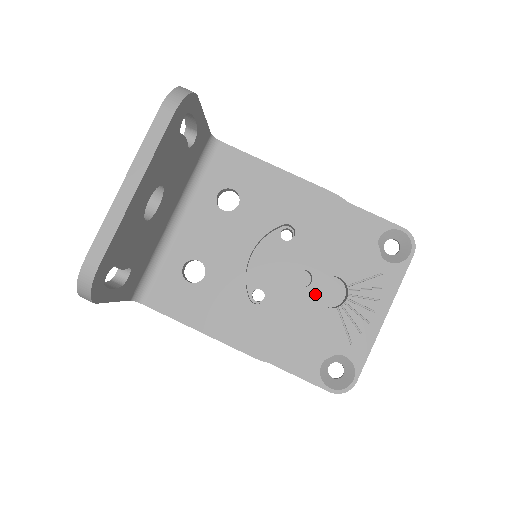
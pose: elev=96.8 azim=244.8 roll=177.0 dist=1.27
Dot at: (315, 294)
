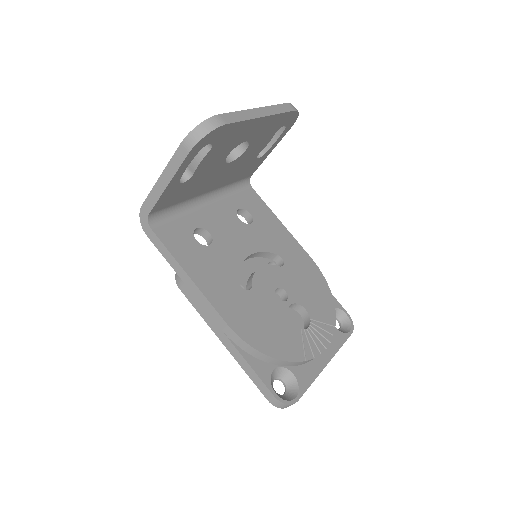
Dot at: (287, 310)
